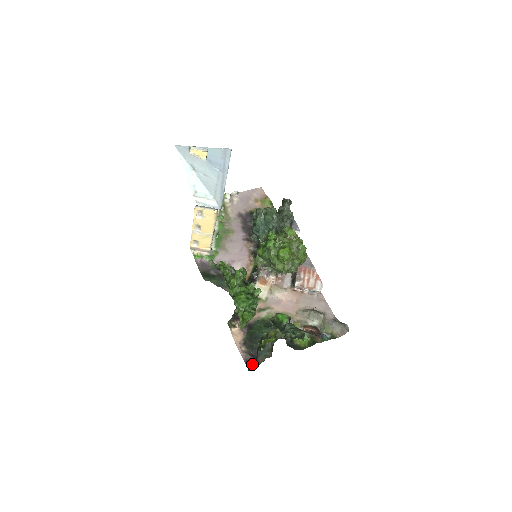
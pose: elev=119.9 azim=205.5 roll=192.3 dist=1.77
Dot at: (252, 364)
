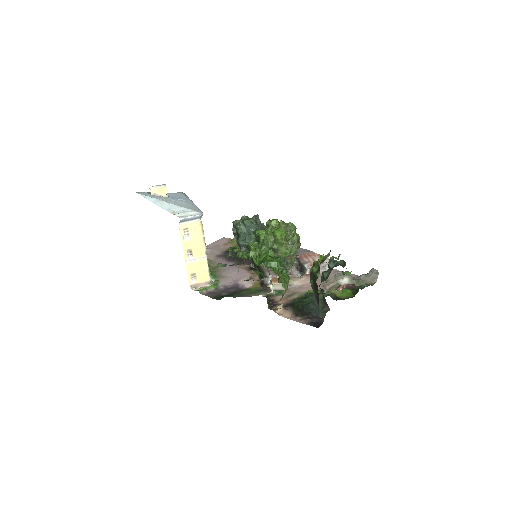
Dot at: (317, 323)
